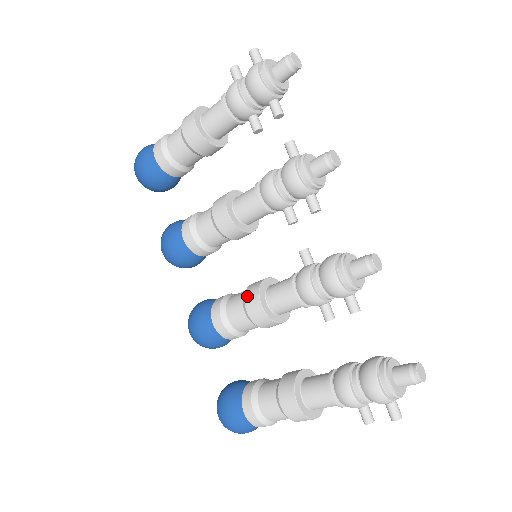
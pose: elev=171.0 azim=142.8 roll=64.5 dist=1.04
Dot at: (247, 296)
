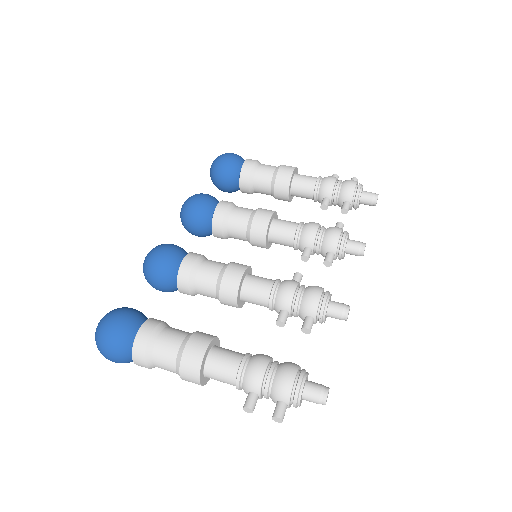
Dot at: (234, 263)
